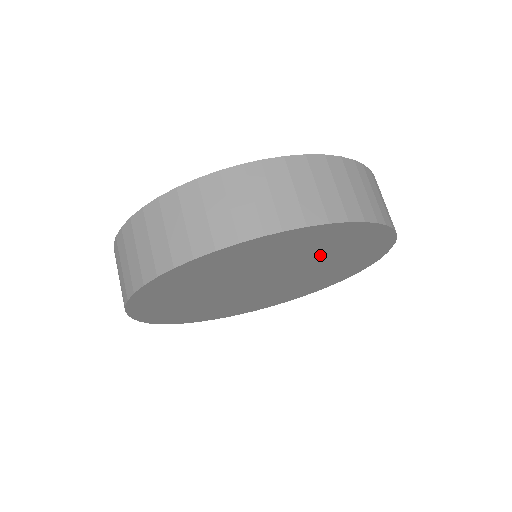
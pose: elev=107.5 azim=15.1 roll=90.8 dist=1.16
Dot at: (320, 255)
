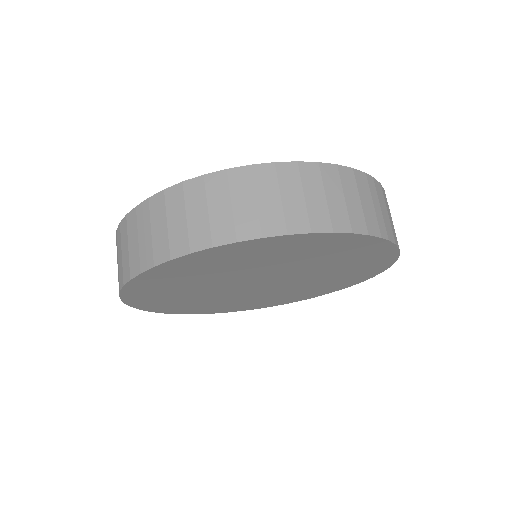
Dot at: (329, 274)
